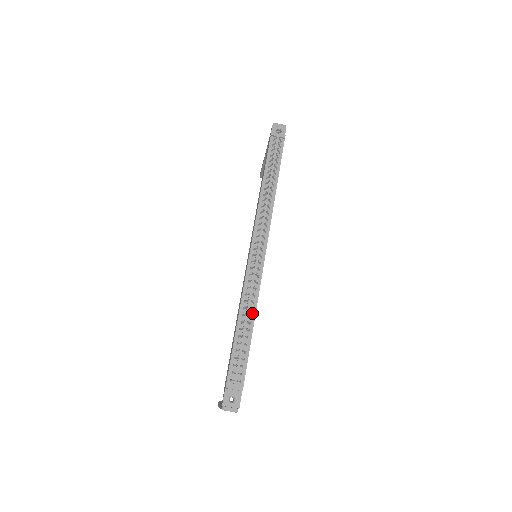
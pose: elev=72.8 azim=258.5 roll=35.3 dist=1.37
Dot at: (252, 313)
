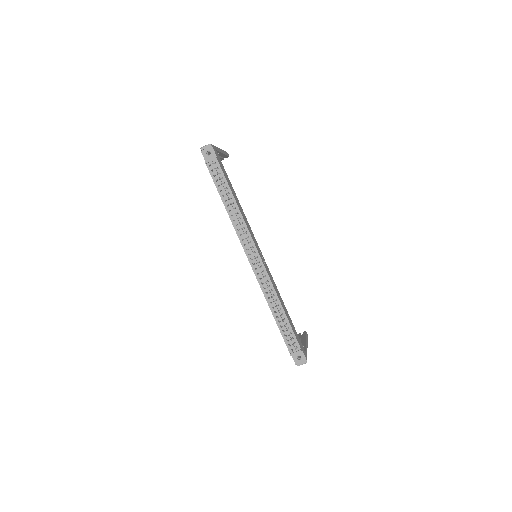
Dot at: (277, 302)
